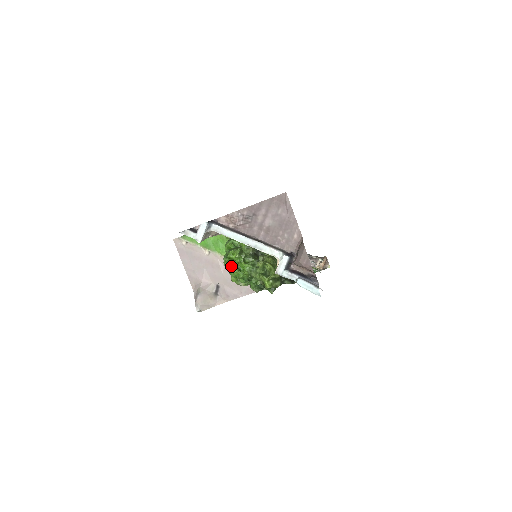
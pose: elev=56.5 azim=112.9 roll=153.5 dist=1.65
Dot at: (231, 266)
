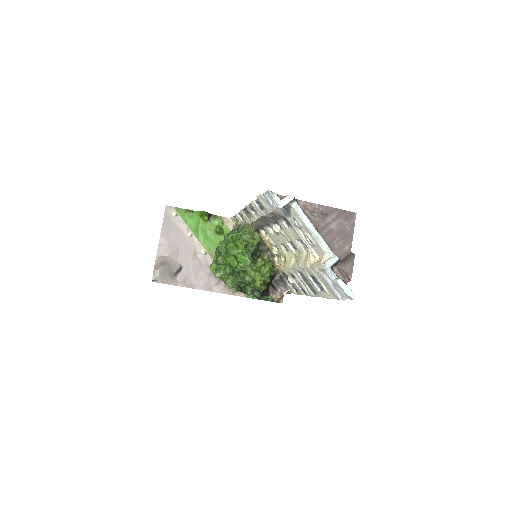
Dot at: (229, 253)
